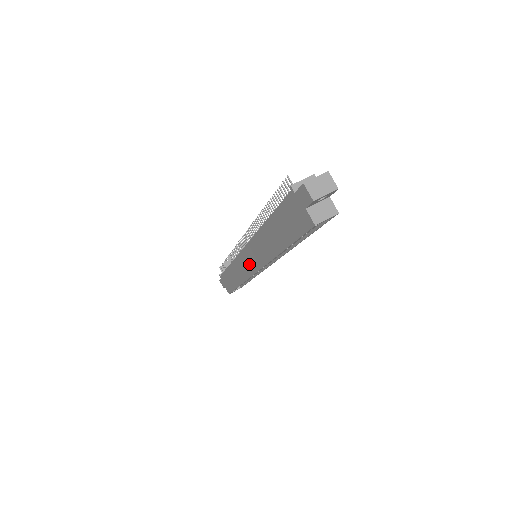
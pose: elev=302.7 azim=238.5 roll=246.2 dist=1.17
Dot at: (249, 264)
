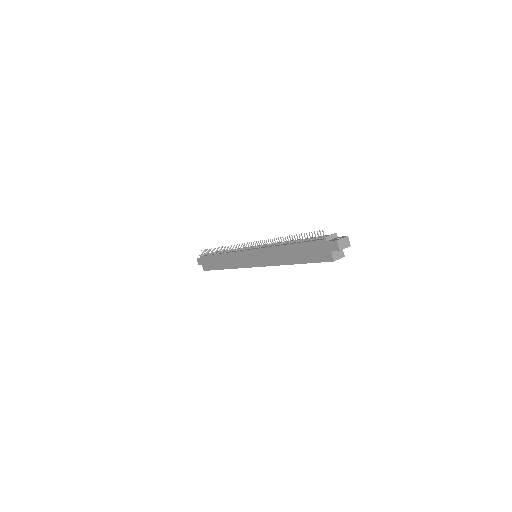
Dot at: (250, 260)
